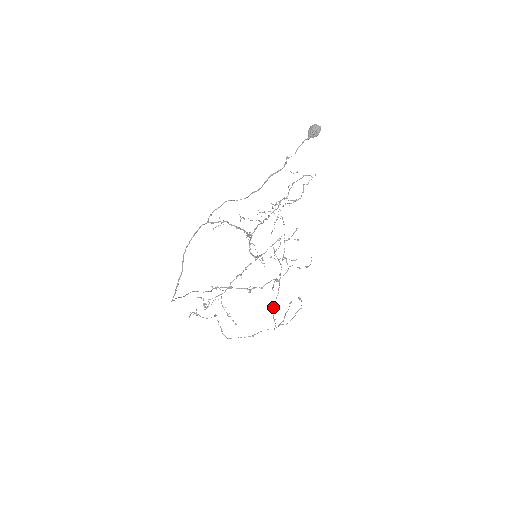
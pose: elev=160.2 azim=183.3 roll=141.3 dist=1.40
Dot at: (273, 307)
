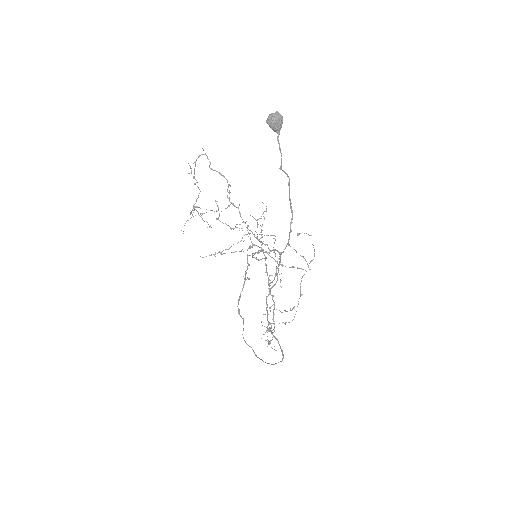
Dot at: occluded
